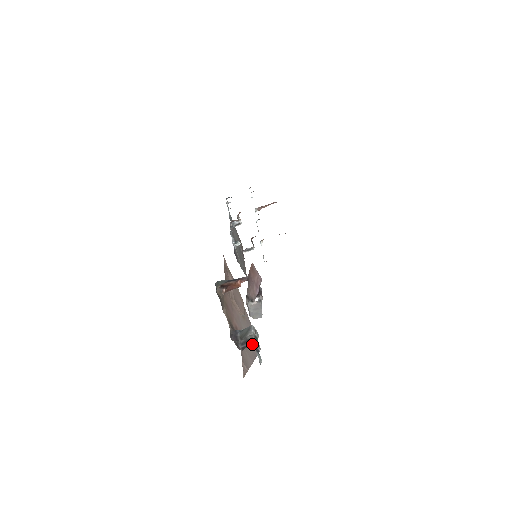
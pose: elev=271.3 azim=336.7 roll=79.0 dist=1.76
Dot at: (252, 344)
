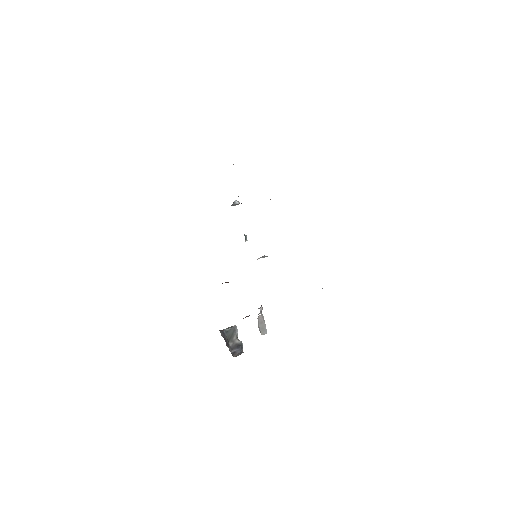
Dot at: (242, 350)
